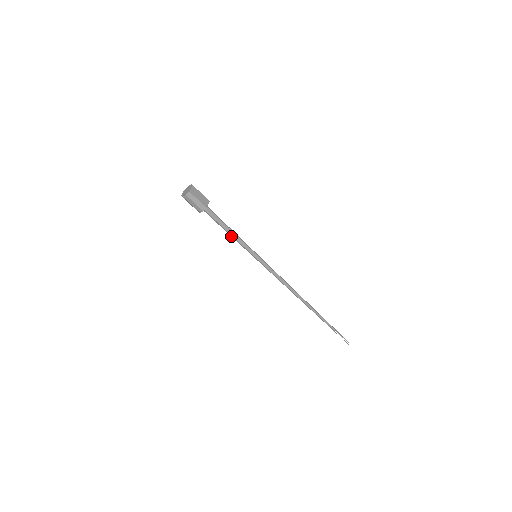
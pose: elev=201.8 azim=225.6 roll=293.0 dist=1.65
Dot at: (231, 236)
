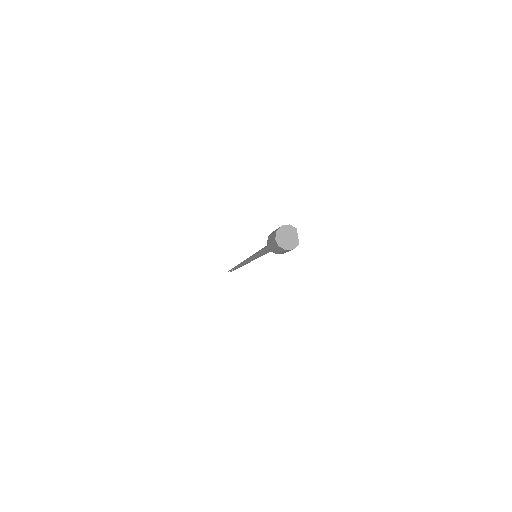
Dot at: occluded
